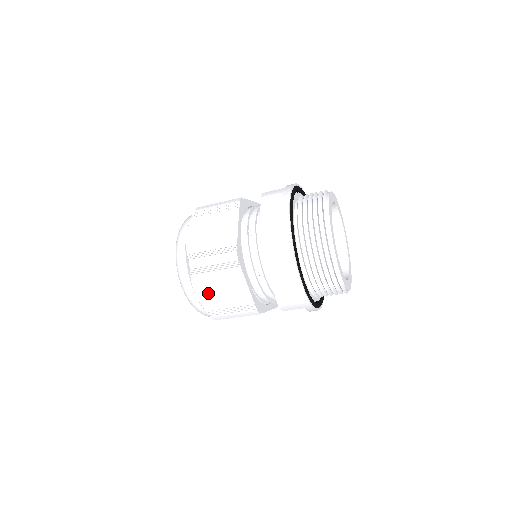
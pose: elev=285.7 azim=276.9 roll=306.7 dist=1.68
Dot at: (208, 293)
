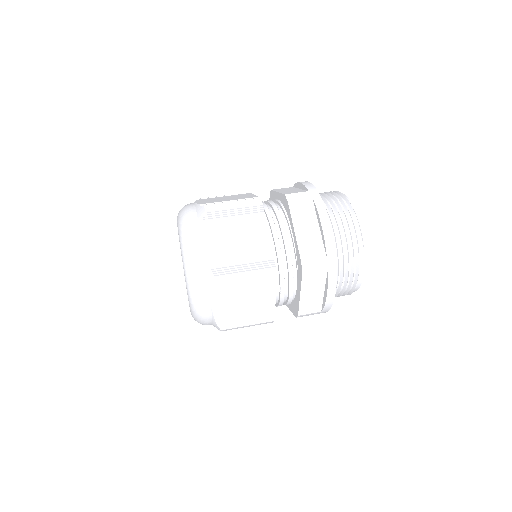
Dot at: occluded
